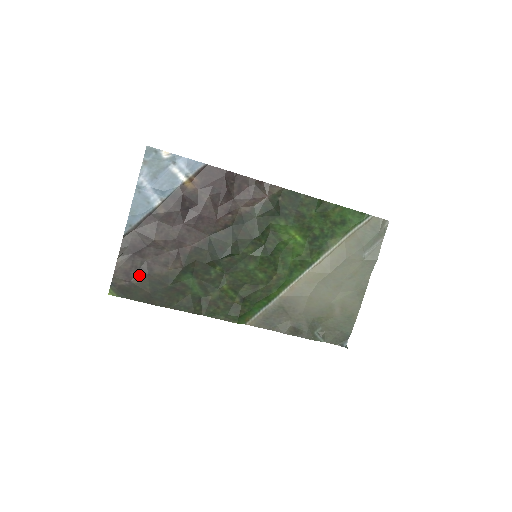
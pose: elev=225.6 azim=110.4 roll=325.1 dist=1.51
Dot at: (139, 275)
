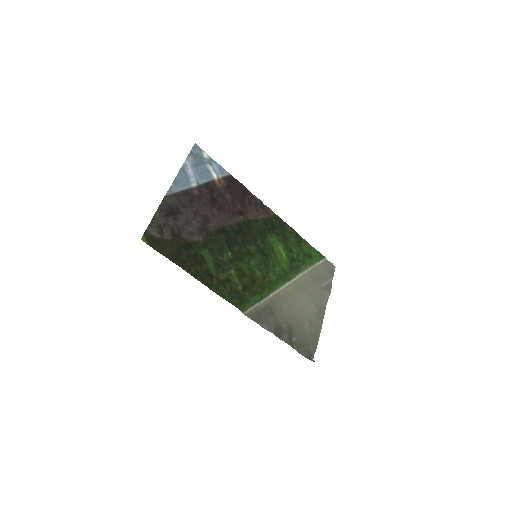
Dot at: (170, 233)
